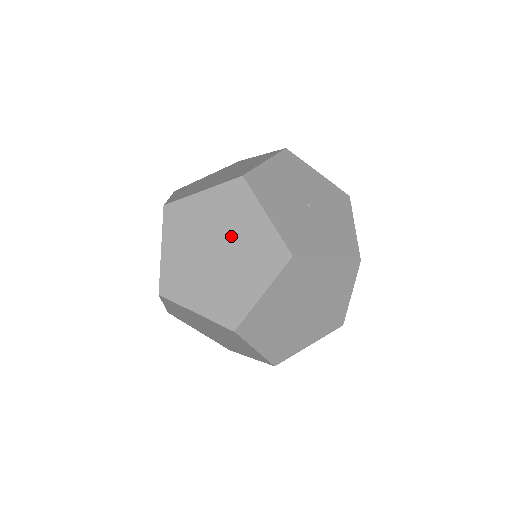
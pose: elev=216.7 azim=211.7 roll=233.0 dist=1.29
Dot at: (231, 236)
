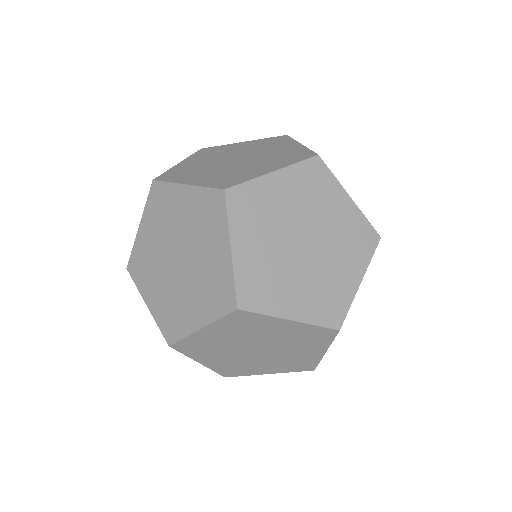
Dot at: (258, 153)
